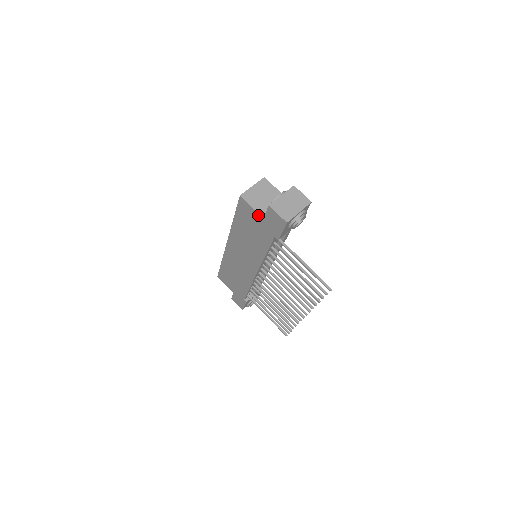
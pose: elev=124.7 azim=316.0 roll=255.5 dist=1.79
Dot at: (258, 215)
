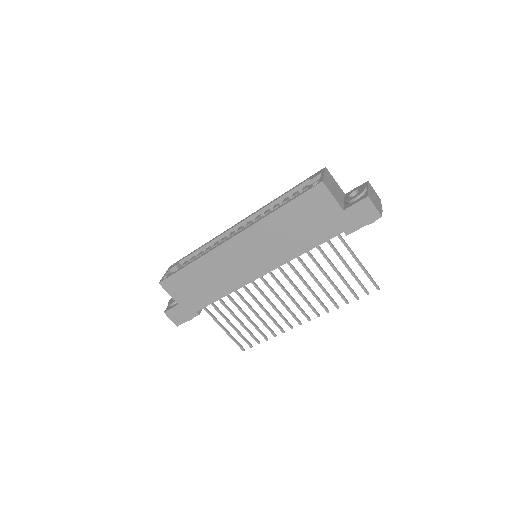
Dot at: (337, 206)
